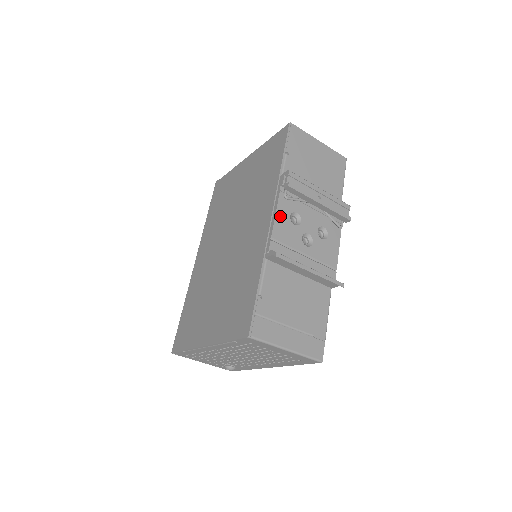
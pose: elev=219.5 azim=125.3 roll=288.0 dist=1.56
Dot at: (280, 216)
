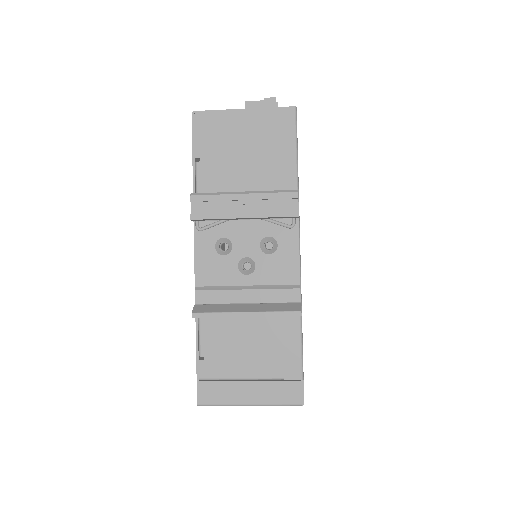
Dot at: (201, 254)
